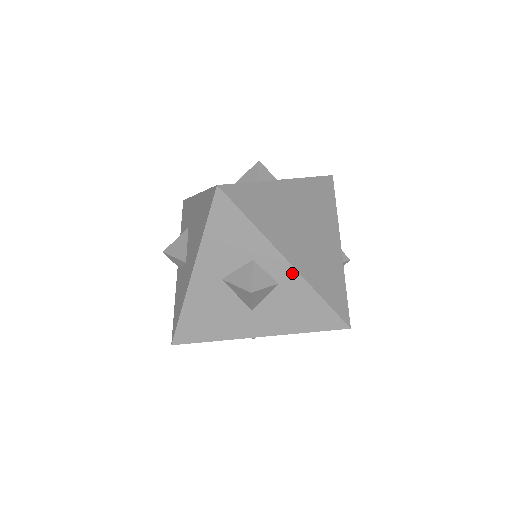
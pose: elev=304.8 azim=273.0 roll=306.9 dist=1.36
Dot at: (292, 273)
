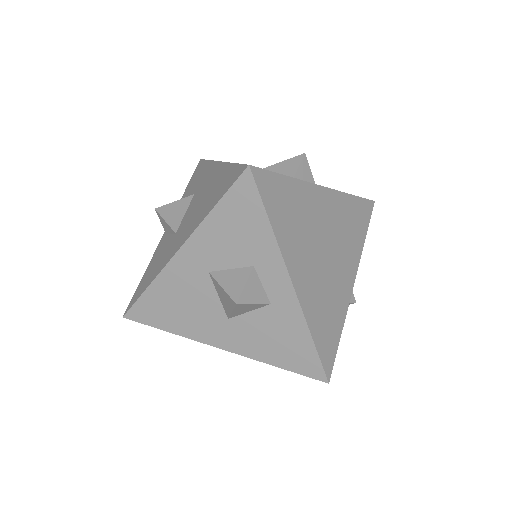
Dot at: (291, 299)
